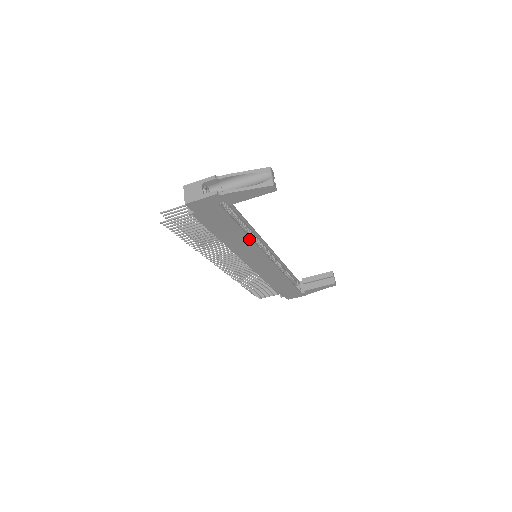
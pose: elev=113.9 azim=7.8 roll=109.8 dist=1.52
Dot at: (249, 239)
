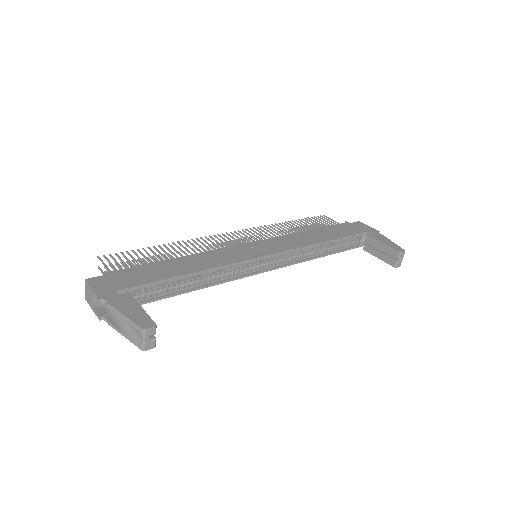
Dot at: (206, 286)
